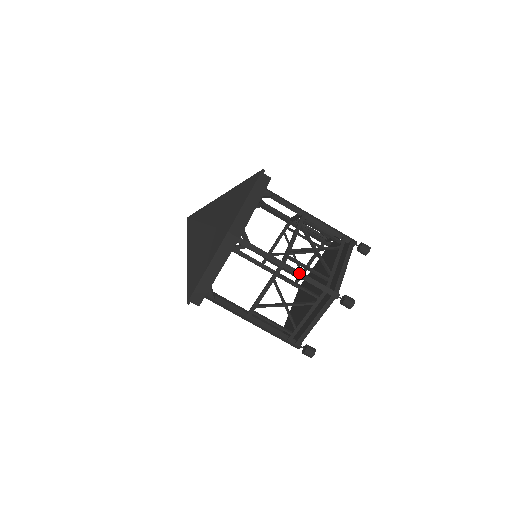
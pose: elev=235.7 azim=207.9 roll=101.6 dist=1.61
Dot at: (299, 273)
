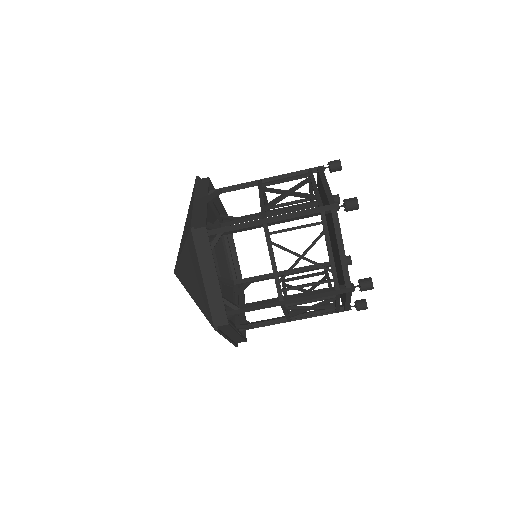
Dot at: (302, 298)
